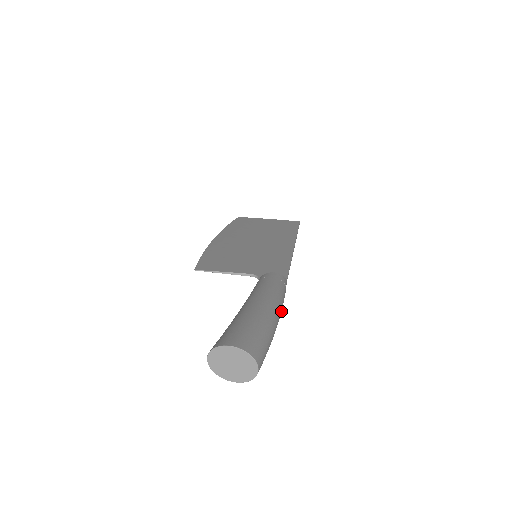
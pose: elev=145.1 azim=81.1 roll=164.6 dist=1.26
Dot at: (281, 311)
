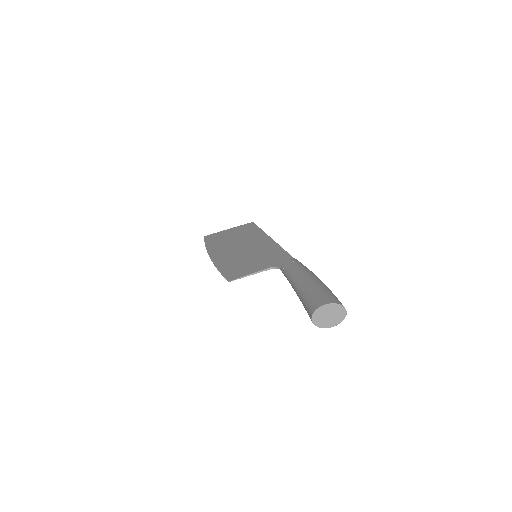
Dot at: occluded
